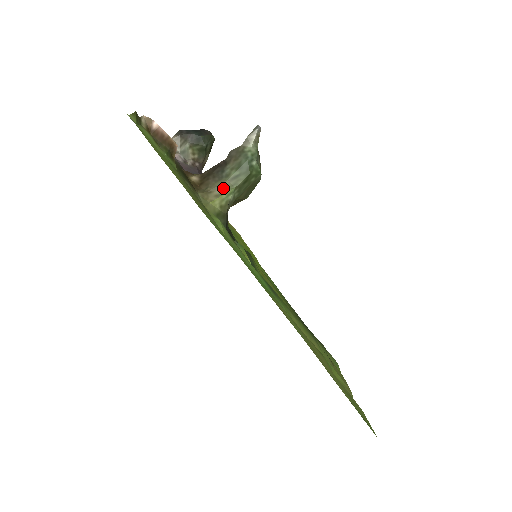
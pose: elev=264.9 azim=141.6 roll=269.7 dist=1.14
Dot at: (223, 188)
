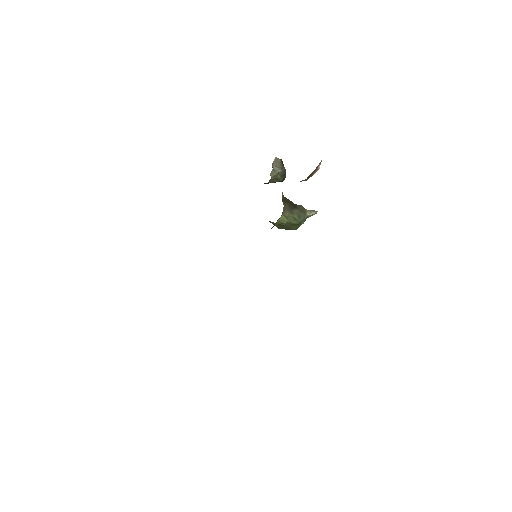
Dot at: (288, 216)
